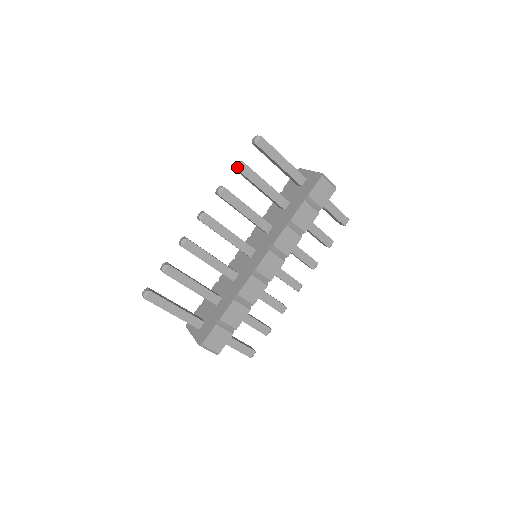
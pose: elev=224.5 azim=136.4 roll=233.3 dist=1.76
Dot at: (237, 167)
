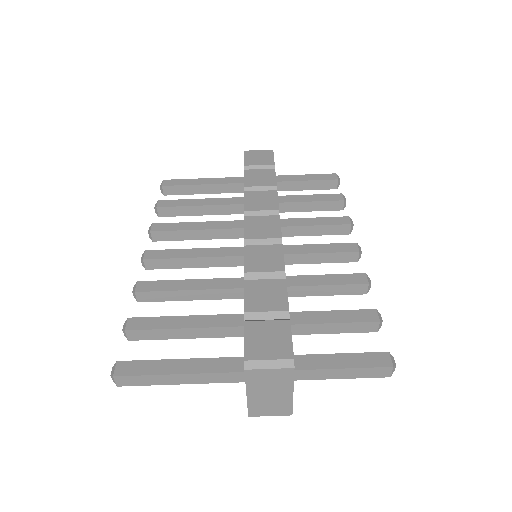
Dot at: (155, 207)
